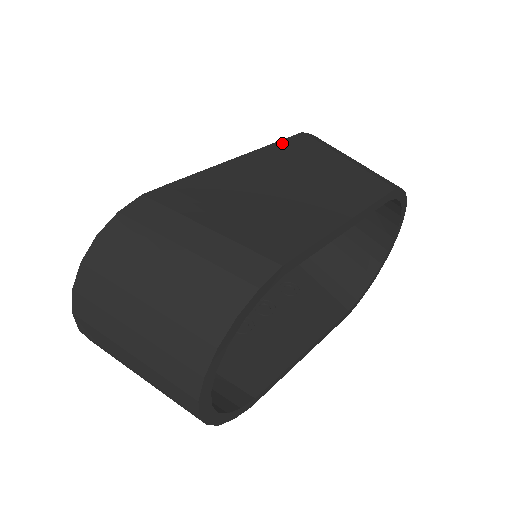
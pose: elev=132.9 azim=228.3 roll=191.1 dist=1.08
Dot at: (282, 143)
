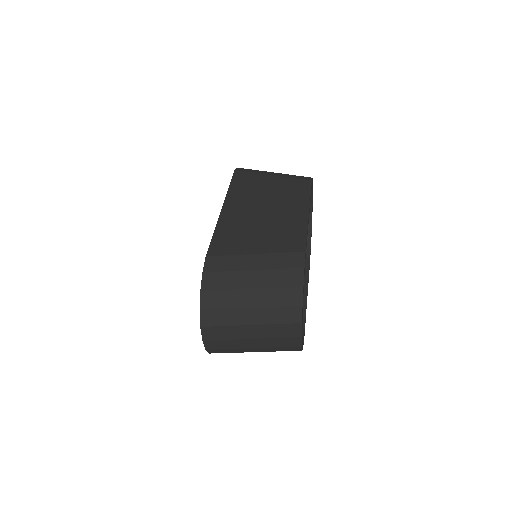
Dot at: (233, 184)
